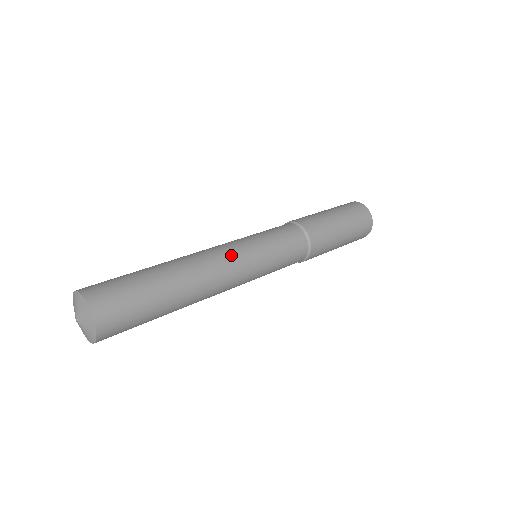
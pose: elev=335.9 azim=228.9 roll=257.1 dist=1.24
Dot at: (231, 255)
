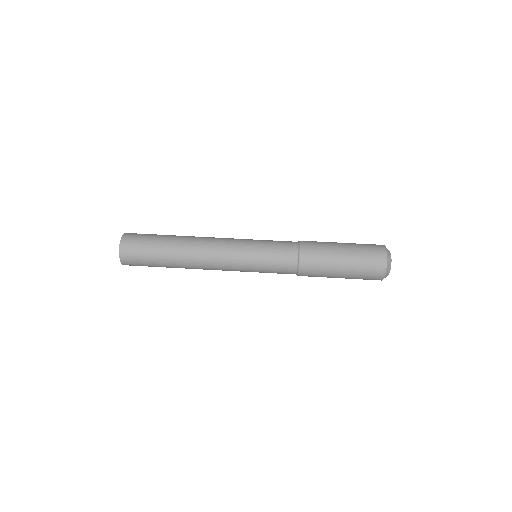
Dot at: (223, 251)
